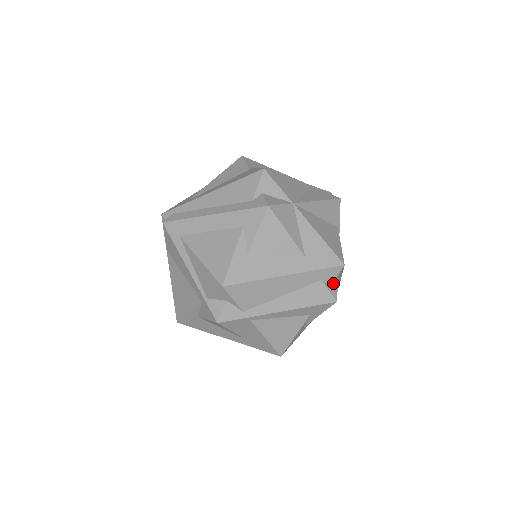
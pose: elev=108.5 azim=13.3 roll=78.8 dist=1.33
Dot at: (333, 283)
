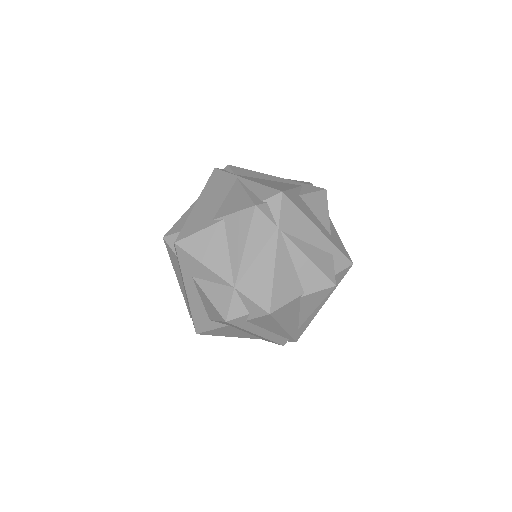
Dot at: occluded
